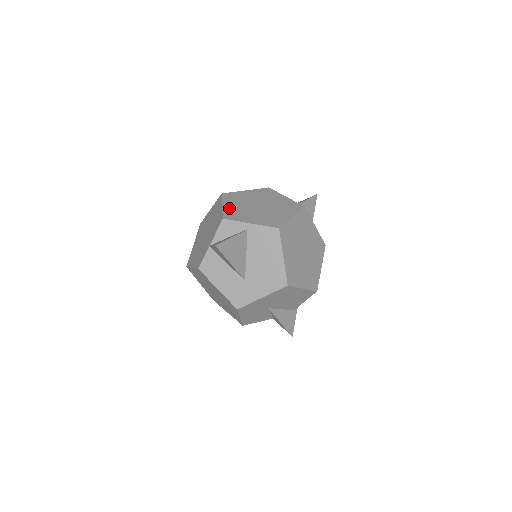
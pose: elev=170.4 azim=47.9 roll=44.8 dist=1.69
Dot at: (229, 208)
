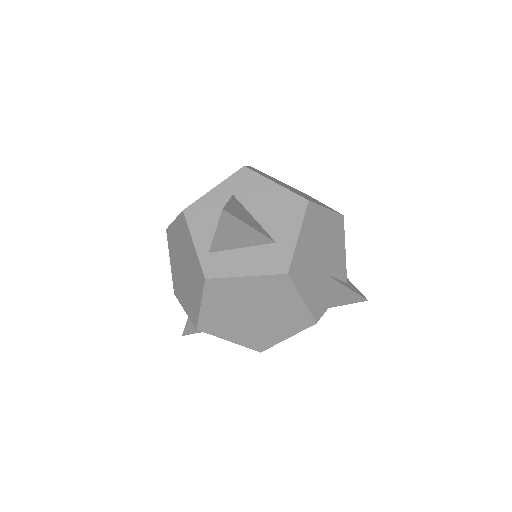
Dot at: (173, 270)
